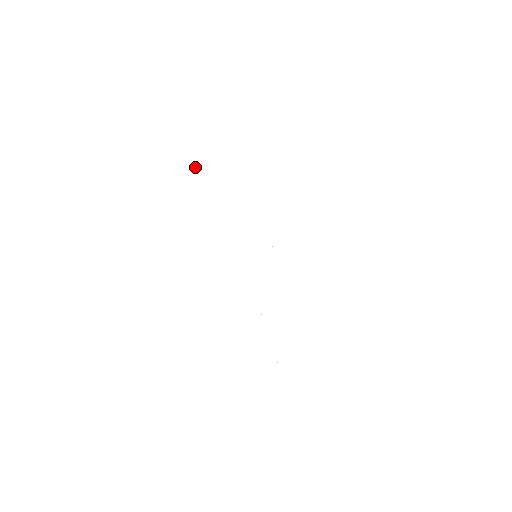
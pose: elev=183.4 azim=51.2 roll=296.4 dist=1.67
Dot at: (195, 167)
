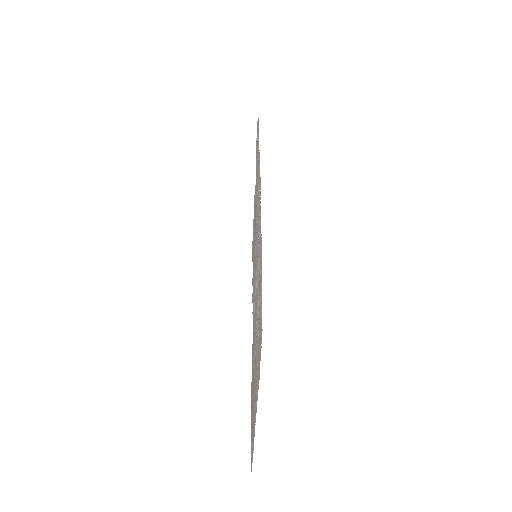
Dot at: (258, 134)
